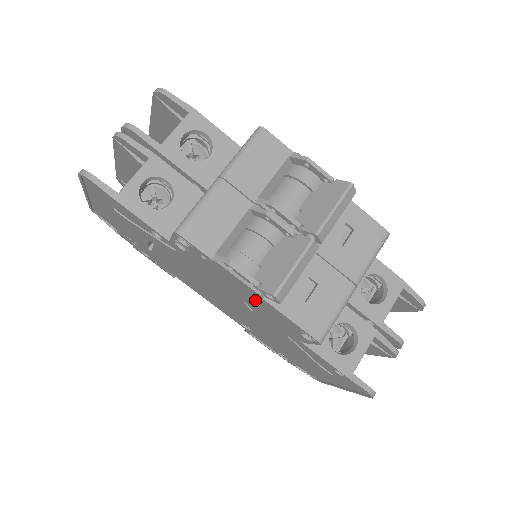
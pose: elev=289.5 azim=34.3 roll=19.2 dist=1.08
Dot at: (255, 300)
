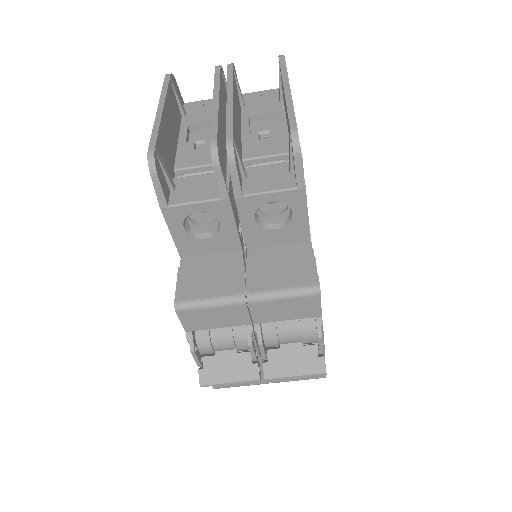
Dot at: occluded
